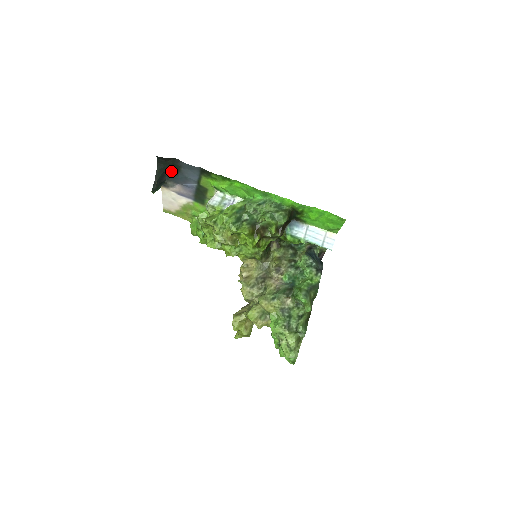
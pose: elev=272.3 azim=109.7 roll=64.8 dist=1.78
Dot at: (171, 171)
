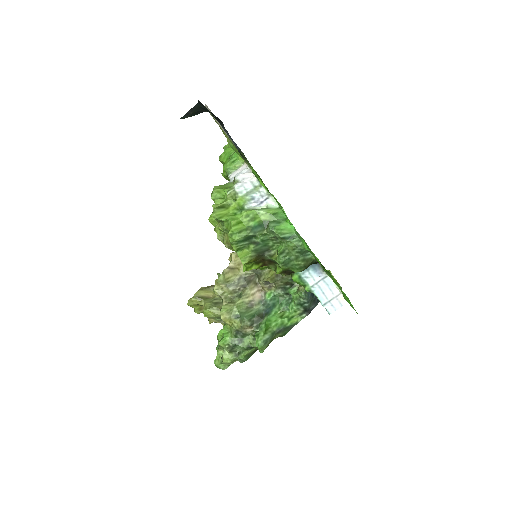
Dot at: occluded
